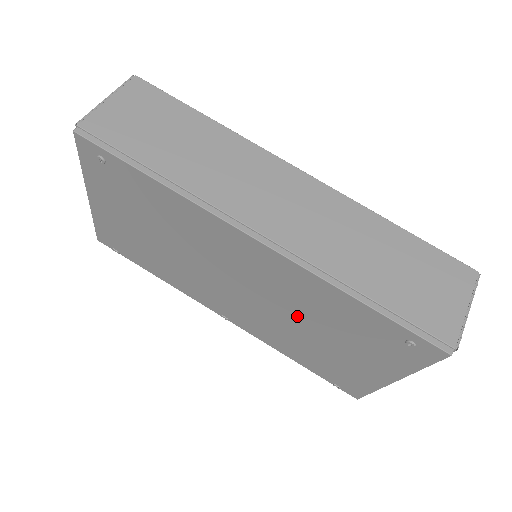
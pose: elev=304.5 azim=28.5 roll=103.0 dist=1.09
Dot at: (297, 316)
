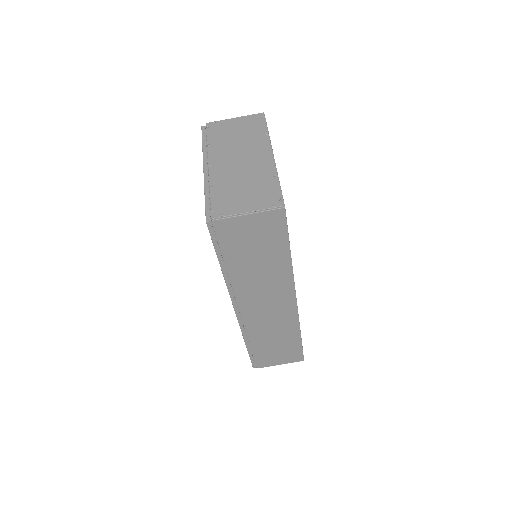
Dot at: occluded
